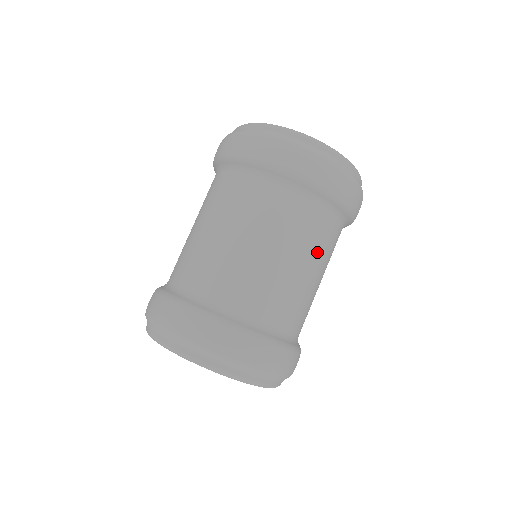
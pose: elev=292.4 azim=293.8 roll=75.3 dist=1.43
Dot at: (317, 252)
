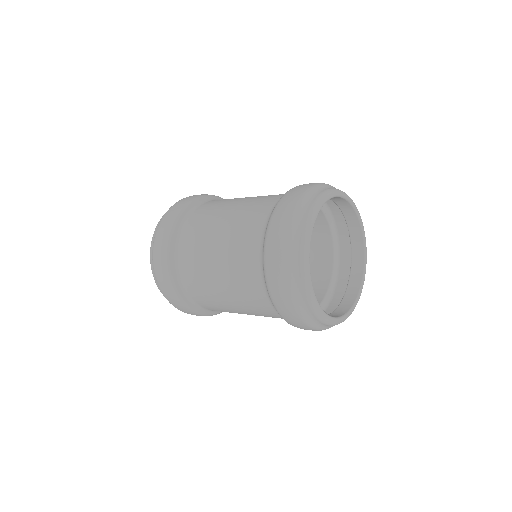
Dot at: occluded
